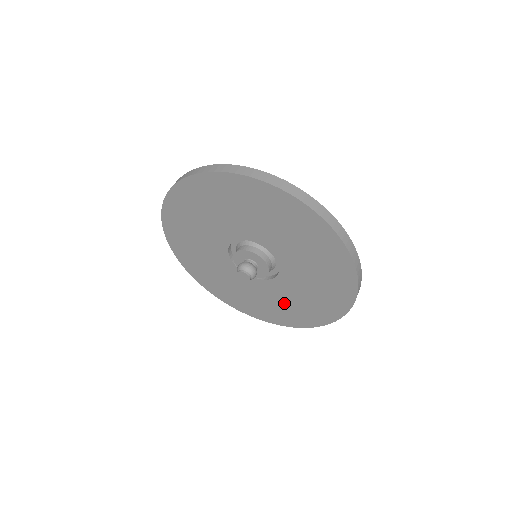
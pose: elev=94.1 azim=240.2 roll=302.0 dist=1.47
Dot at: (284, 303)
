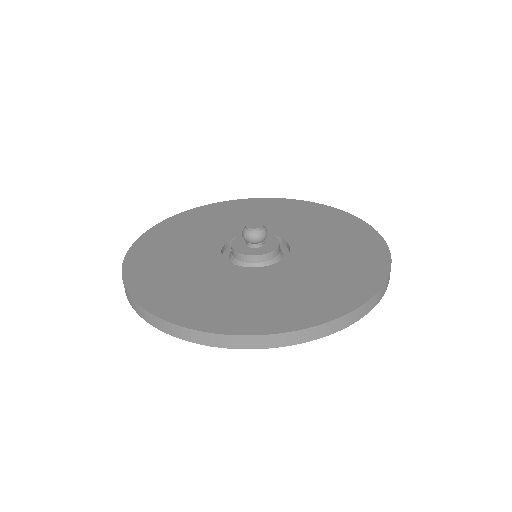
Dot at: (224, 293)
